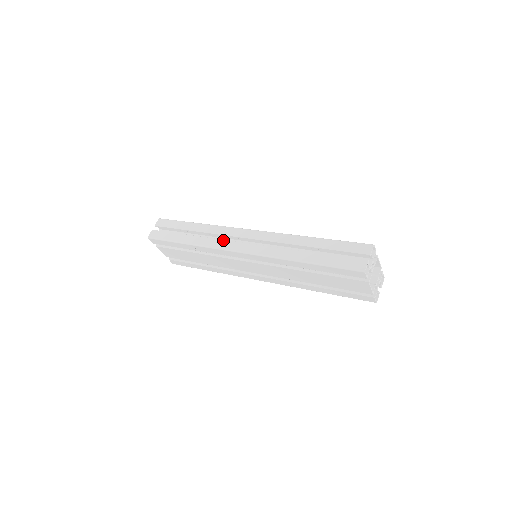
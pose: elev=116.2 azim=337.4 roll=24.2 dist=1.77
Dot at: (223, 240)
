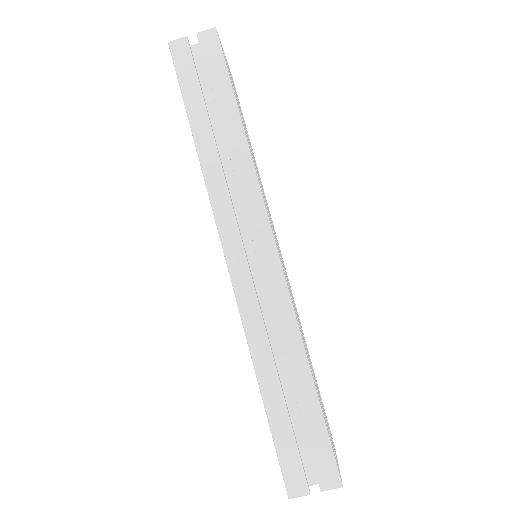
Dot at: (232, 208)
